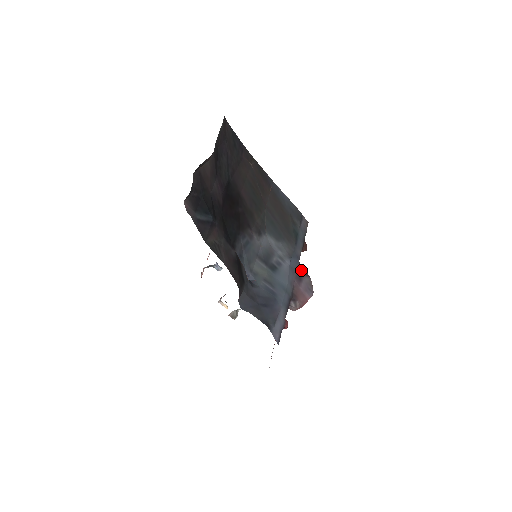
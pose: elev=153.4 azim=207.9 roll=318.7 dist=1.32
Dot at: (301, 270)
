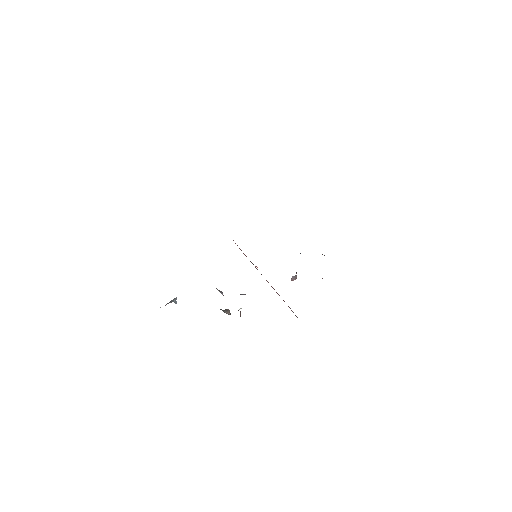
Dot at: occluded
